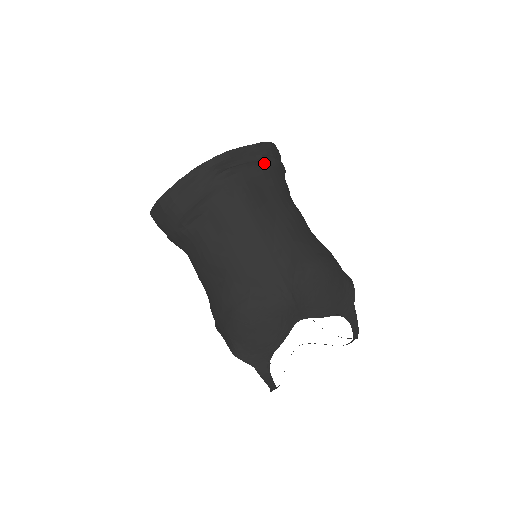
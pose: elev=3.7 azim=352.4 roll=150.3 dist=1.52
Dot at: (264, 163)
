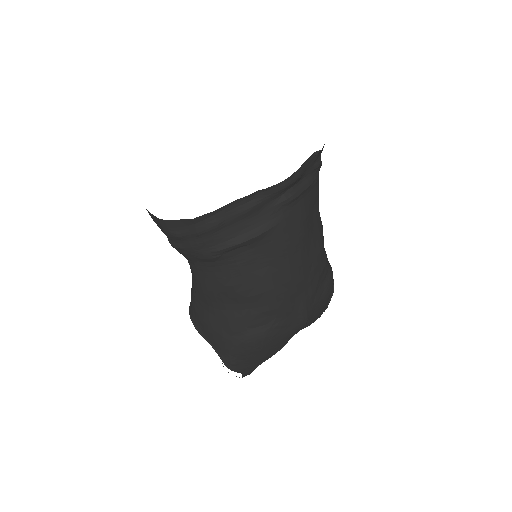
Dot at: (317, 173)
